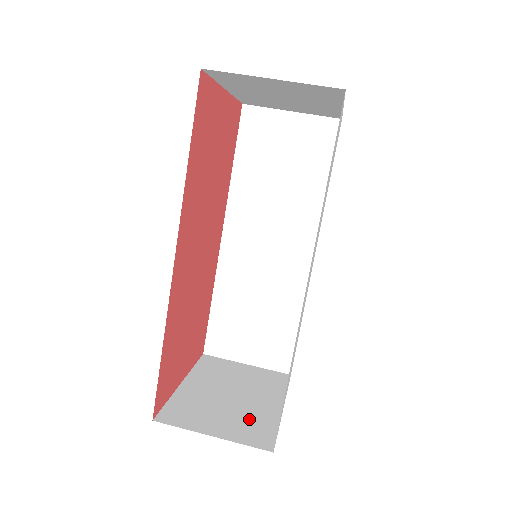
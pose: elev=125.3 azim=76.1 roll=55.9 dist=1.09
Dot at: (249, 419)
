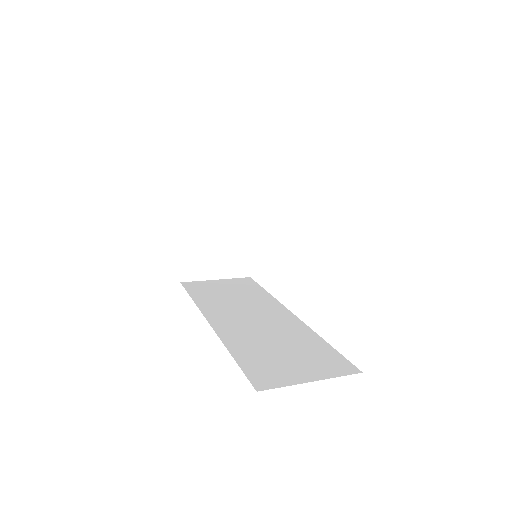
Dot at: occluded
